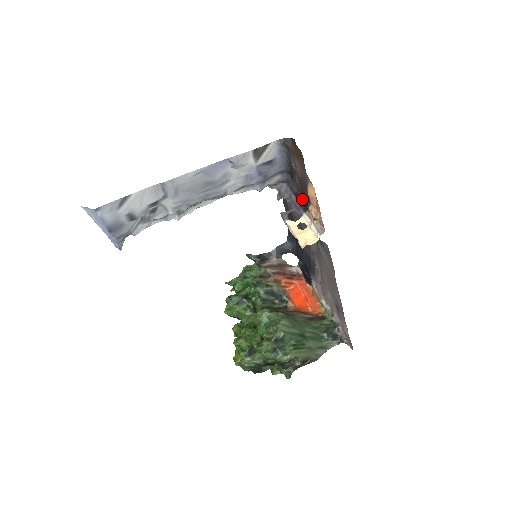
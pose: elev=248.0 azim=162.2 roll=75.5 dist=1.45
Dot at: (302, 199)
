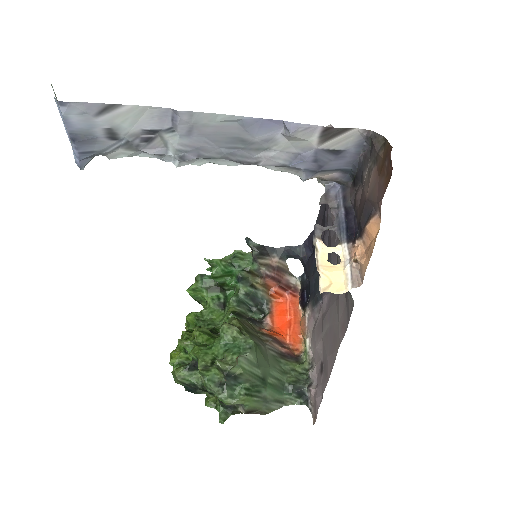
Dot at: (352, 221)
